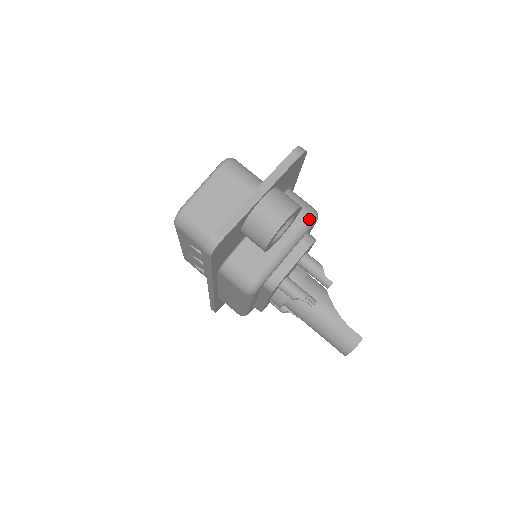
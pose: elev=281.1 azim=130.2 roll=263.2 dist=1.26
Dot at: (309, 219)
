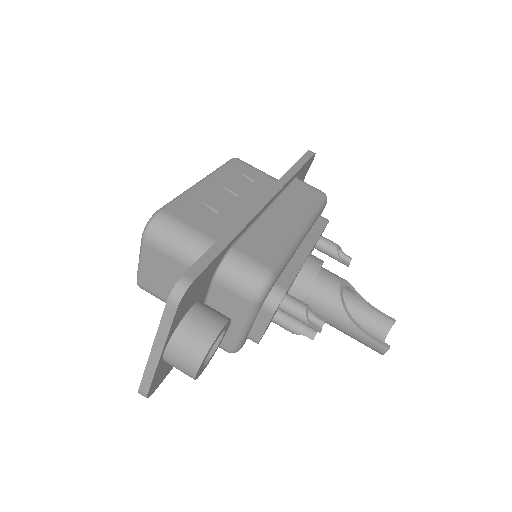
Dot at: (255, 299)
